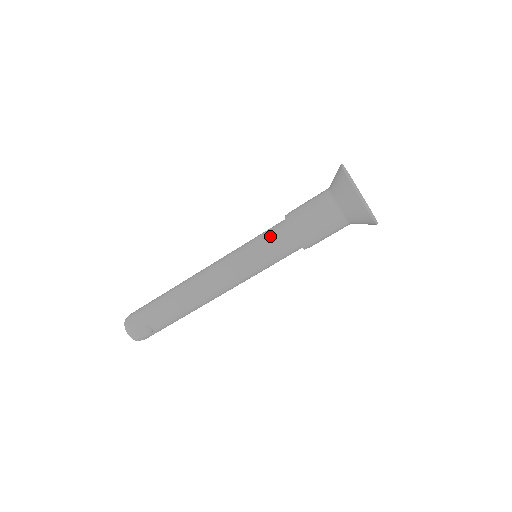
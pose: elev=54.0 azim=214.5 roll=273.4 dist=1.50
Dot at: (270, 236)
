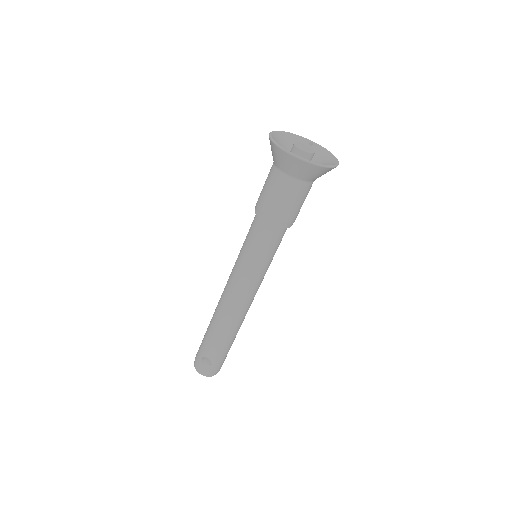
Dot at: (249, 230)
